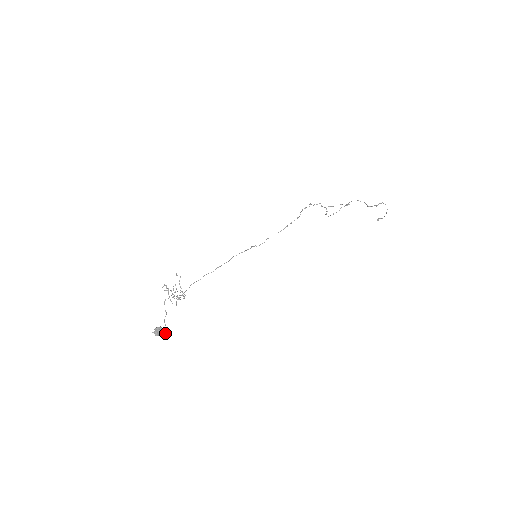
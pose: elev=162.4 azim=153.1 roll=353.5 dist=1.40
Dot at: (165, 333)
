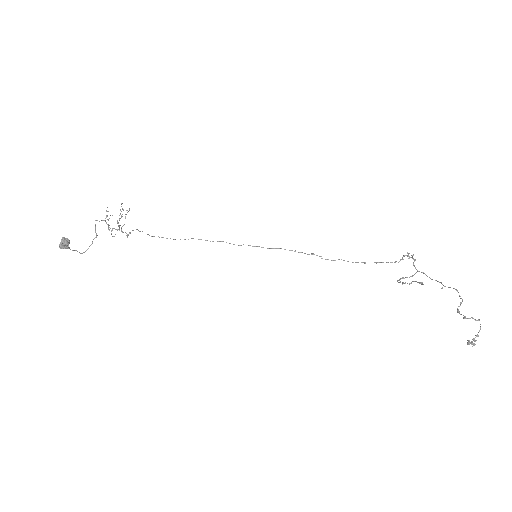
Dot at: (74, 250)
